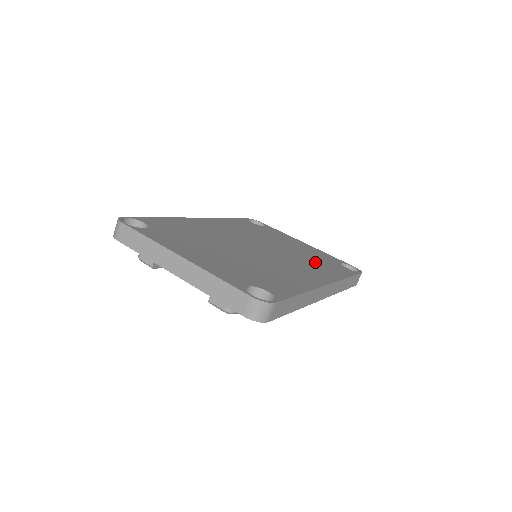
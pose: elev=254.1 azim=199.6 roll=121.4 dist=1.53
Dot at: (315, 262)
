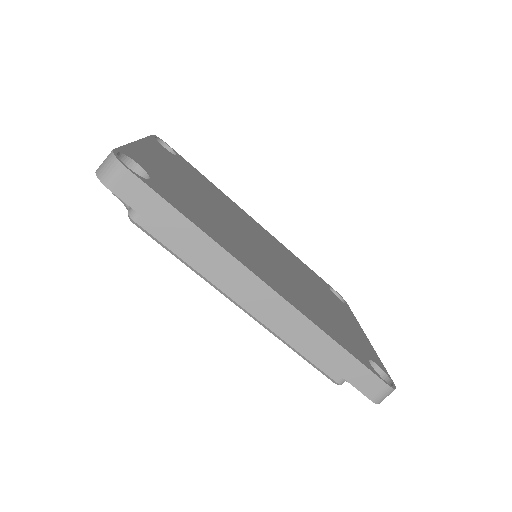
Dot at: (321, 312)
